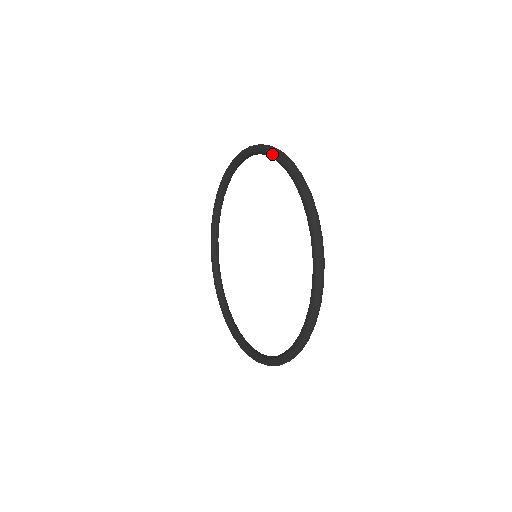
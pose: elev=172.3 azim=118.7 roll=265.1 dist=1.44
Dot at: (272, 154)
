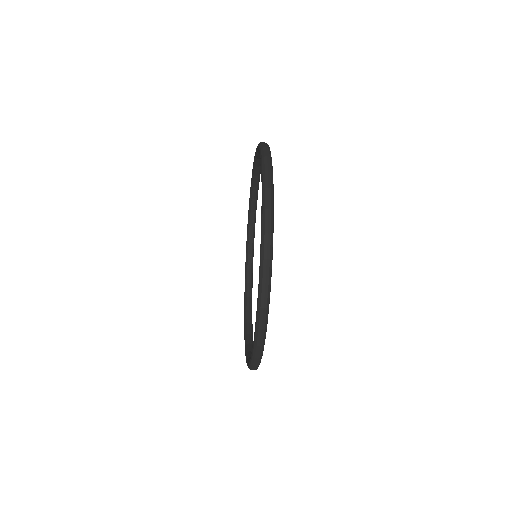
Dot at: occluded
